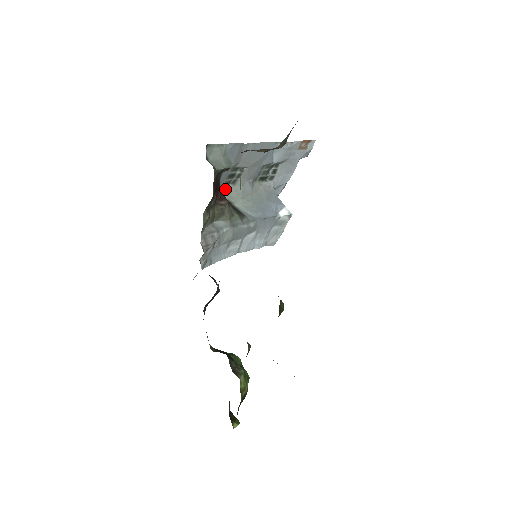
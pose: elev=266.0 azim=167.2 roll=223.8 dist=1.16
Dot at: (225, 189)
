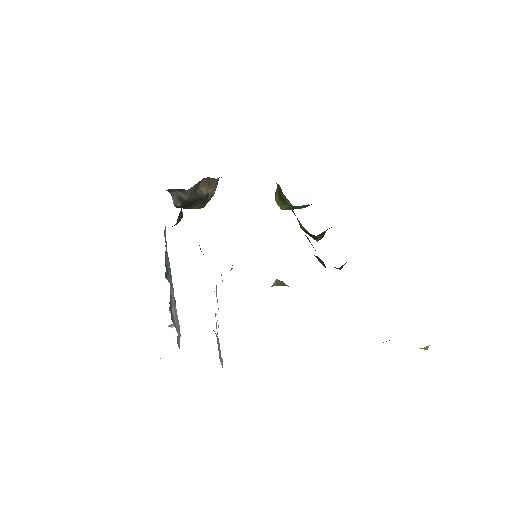
Dot at: occluded
